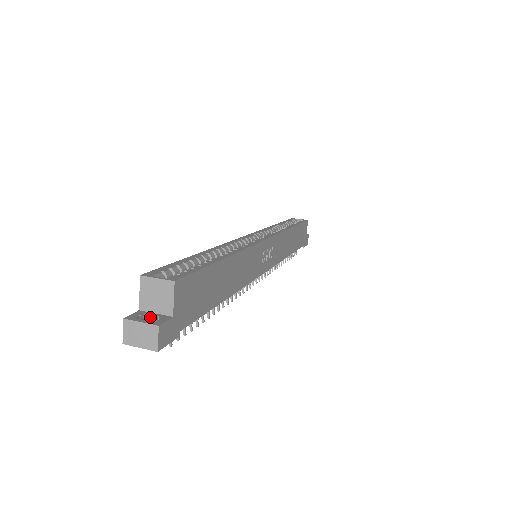
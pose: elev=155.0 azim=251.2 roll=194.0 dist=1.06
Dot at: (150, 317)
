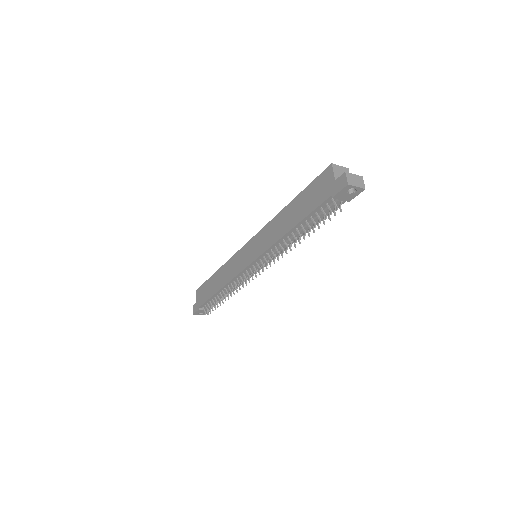
Dot at: occluded
